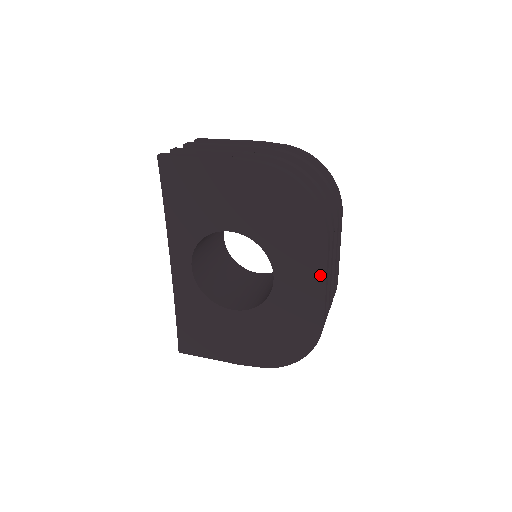
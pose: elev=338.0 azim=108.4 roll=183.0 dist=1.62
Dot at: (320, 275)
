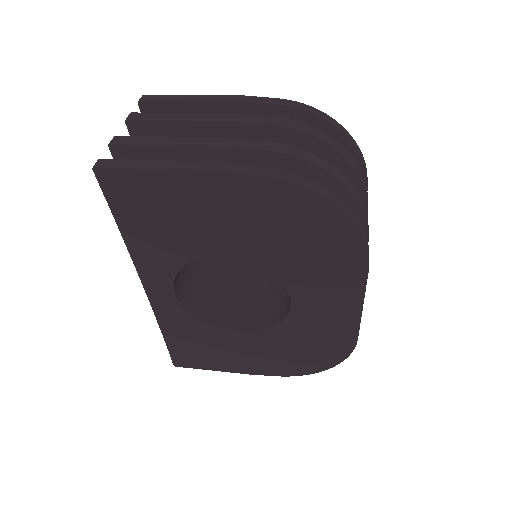
Dot at: (355, 298)
